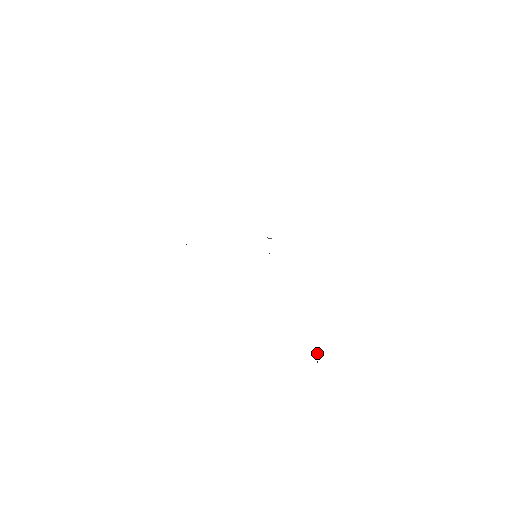
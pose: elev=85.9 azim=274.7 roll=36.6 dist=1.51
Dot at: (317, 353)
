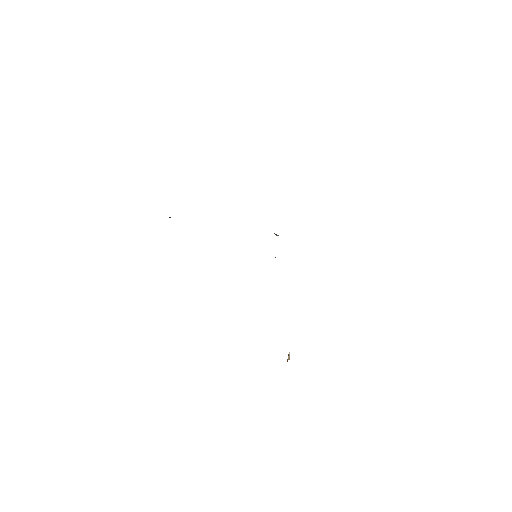
Dot at: occluded
